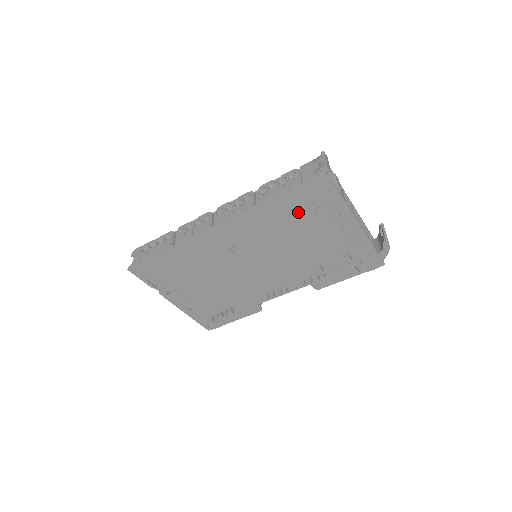
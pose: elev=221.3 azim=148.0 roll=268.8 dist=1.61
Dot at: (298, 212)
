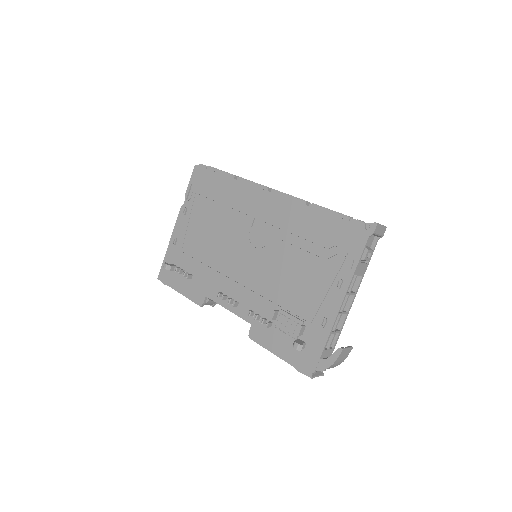
Dot at: (321, 242)
